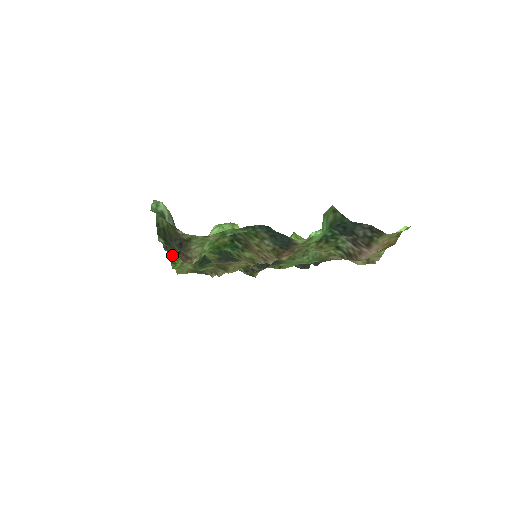
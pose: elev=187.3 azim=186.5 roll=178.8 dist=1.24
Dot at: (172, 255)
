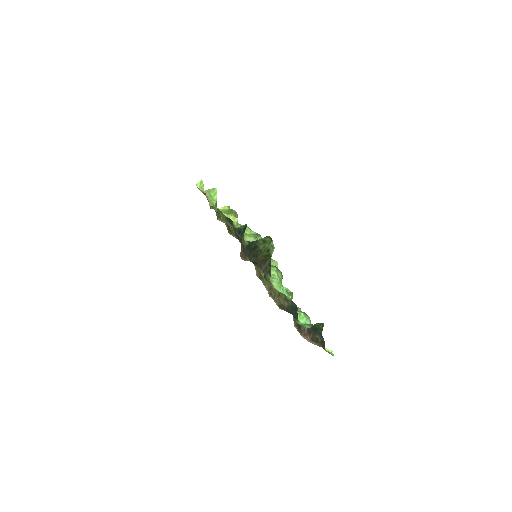
Dot at: (228, 221)
